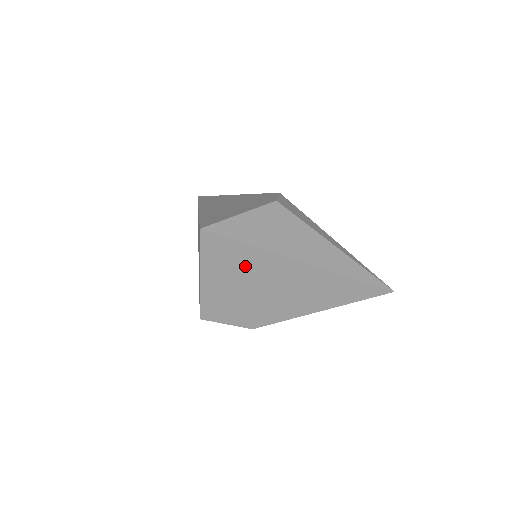
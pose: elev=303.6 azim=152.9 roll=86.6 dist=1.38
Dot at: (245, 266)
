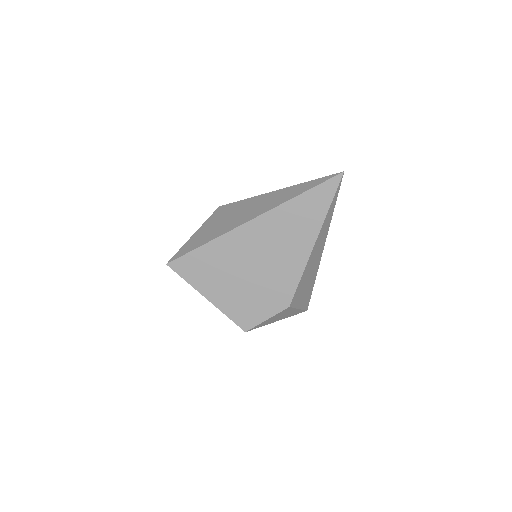
Dot at: (220, 262)
